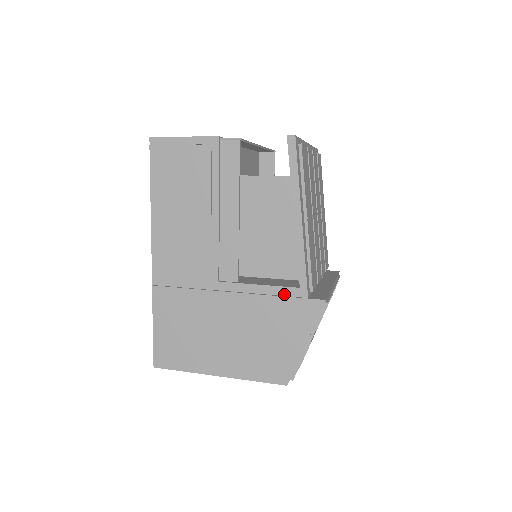
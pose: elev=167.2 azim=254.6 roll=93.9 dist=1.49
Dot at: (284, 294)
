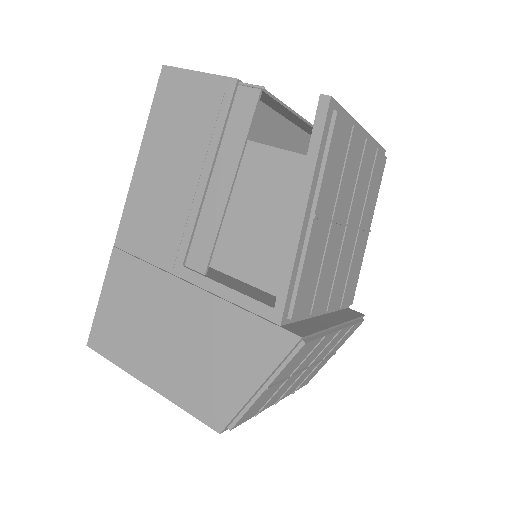
Dot at: (252, 310)
